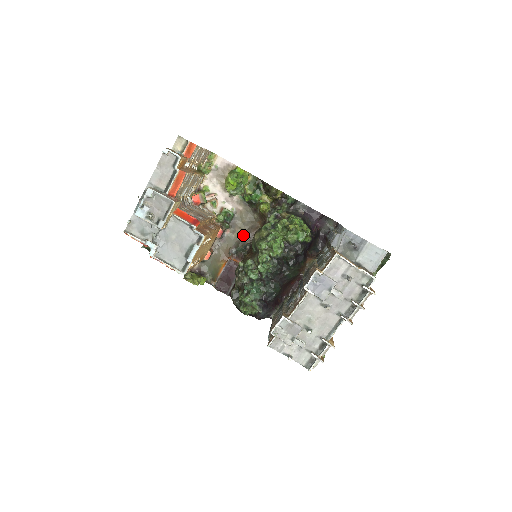
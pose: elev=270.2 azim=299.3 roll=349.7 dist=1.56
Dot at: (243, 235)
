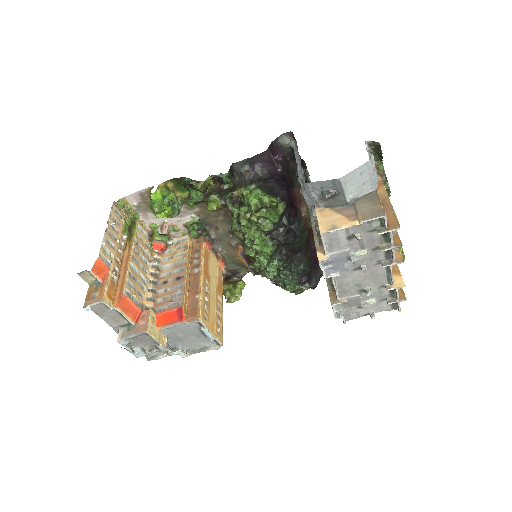
Dot at: (226, 223)
